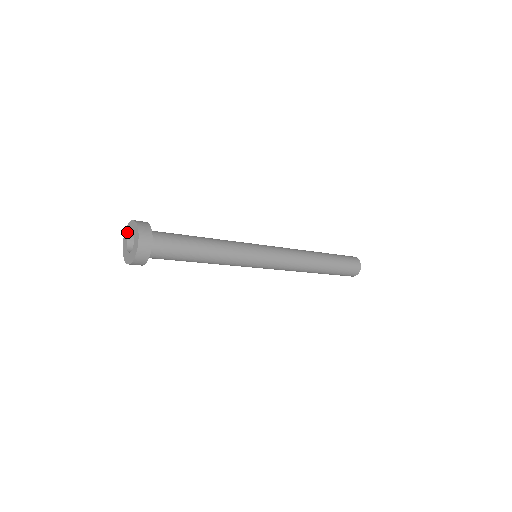
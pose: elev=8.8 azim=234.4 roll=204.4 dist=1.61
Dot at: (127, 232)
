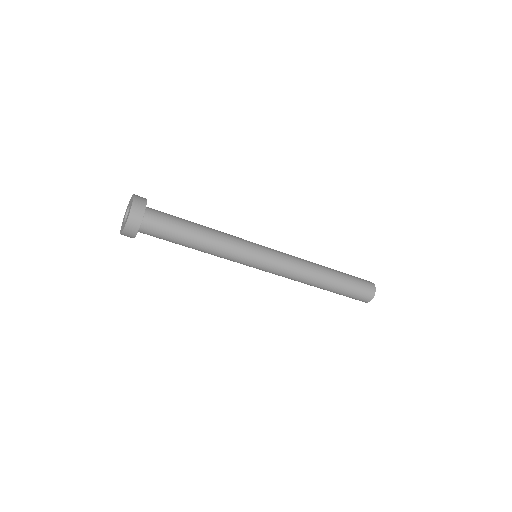
Dot at: (128, 204)
